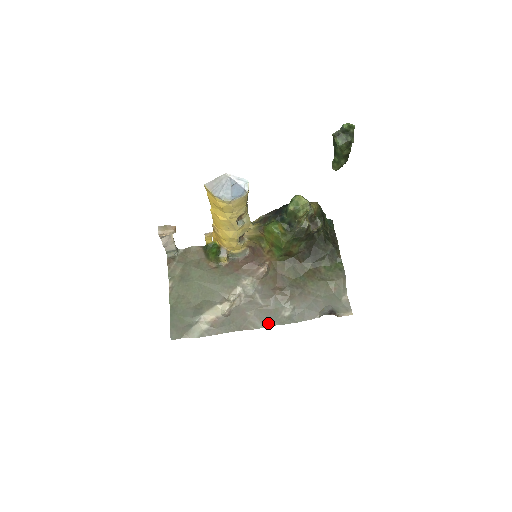
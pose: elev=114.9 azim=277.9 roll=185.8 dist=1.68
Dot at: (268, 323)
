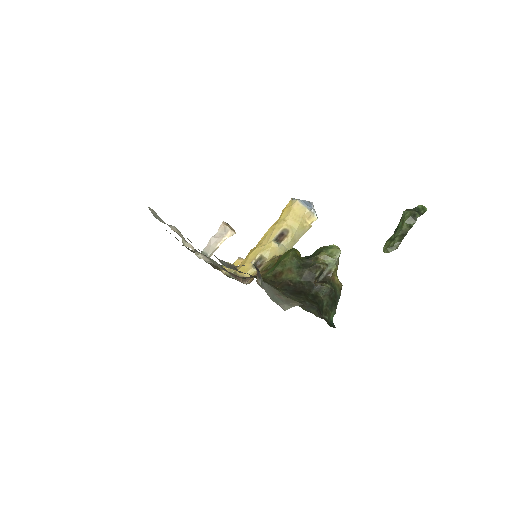
Dot at: occluded
